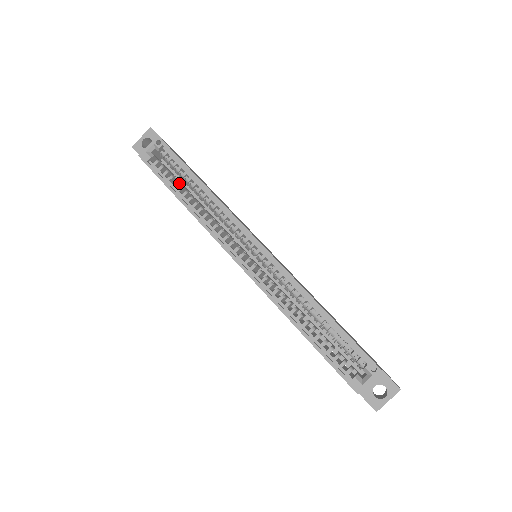
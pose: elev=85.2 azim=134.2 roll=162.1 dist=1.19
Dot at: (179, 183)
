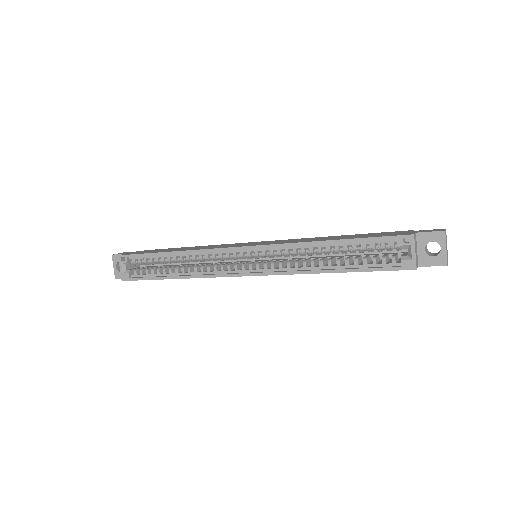
Dot at: (161, 268)
